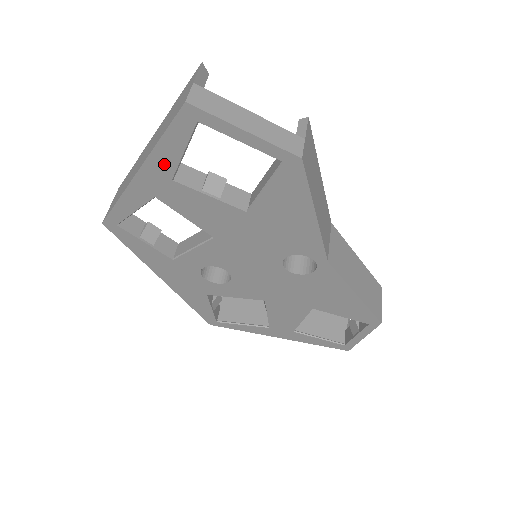
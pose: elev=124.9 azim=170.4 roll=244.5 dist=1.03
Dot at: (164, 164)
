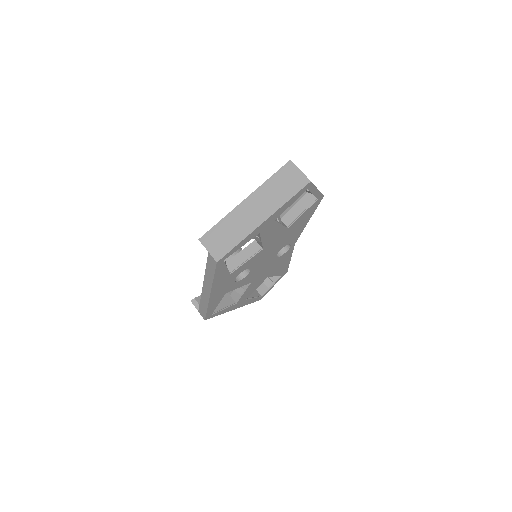
Dot at: (279, 213)
